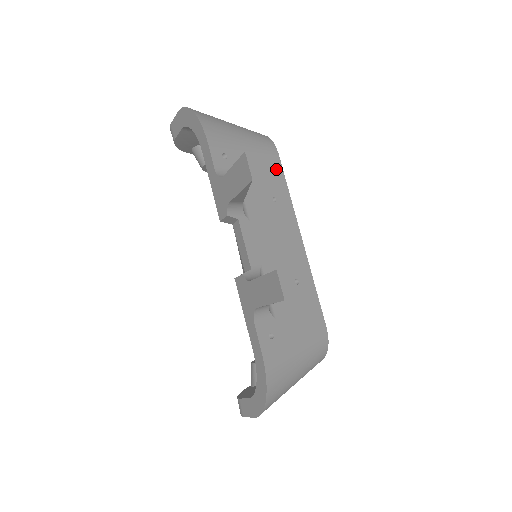
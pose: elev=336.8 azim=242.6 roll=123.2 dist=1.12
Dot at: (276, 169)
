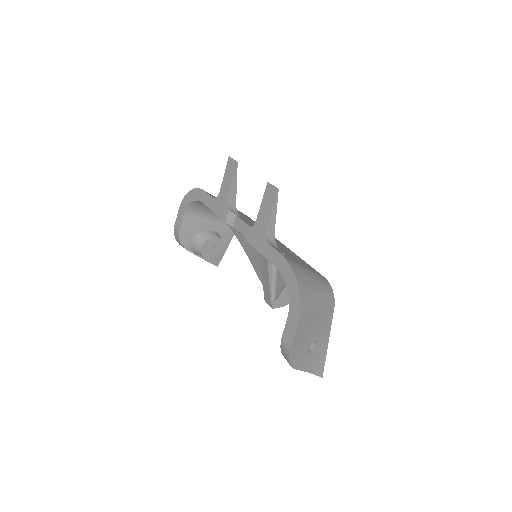
Dot at: (250, 219)
